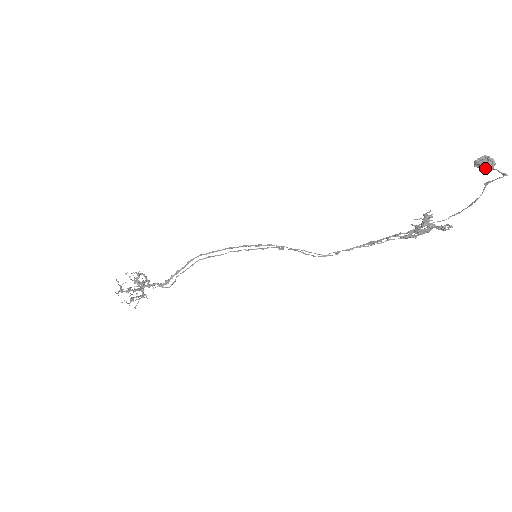
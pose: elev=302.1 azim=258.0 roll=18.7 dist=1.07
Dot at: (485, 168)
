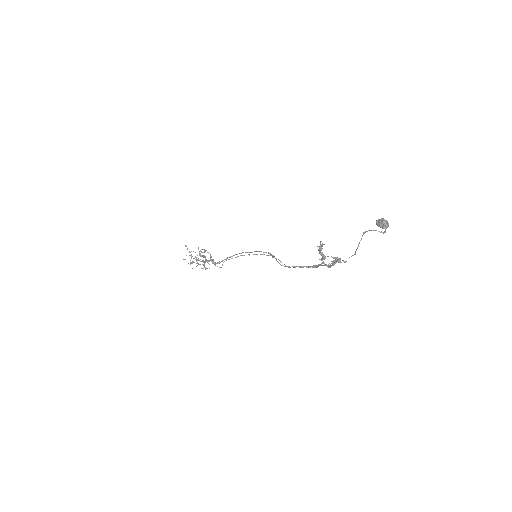
Dot at: (380, 227)
